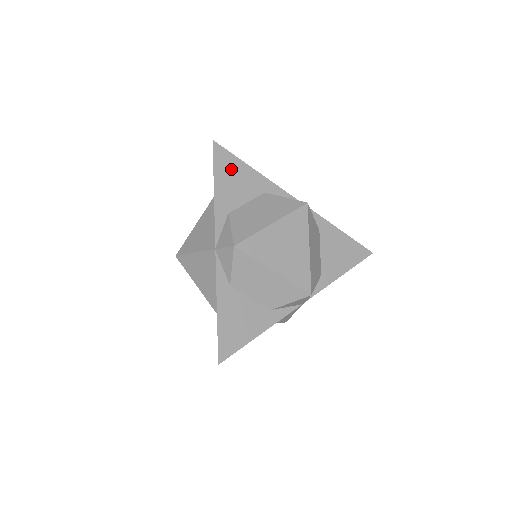
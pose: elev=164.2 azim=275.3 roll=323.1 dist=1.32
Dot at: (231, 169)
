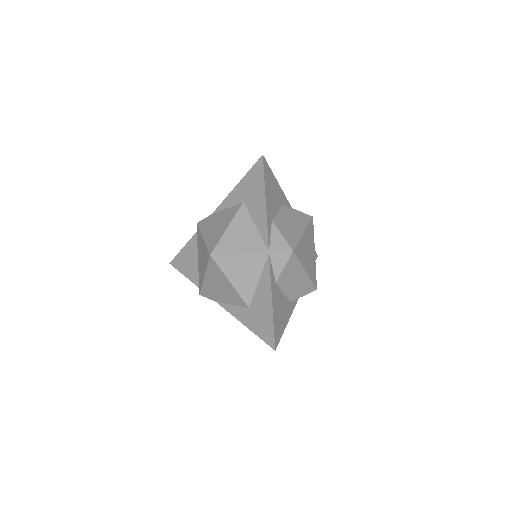
Dot at: (271, 182)
